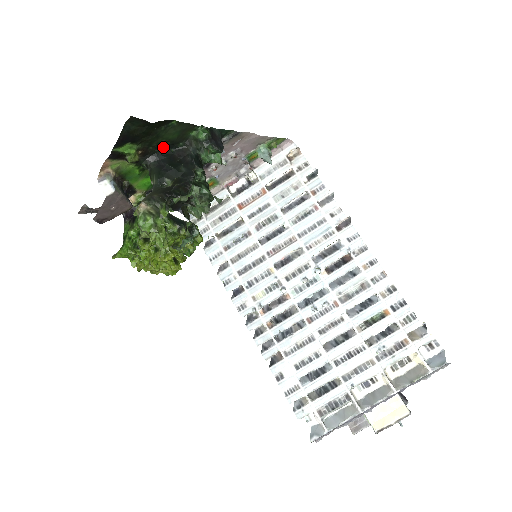
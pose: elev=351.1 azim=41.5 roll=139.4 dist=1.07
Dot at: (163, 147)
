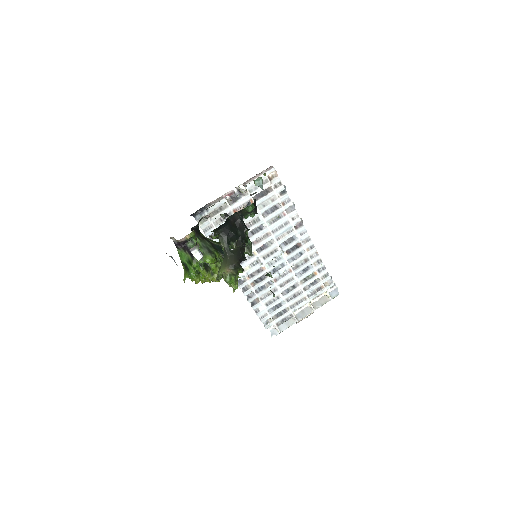
Dot at: (226, 219)
